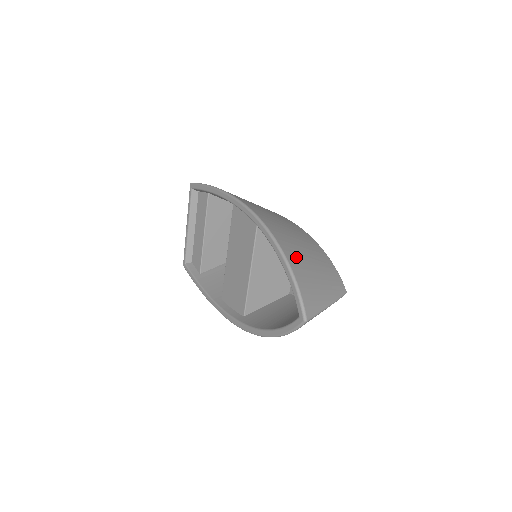
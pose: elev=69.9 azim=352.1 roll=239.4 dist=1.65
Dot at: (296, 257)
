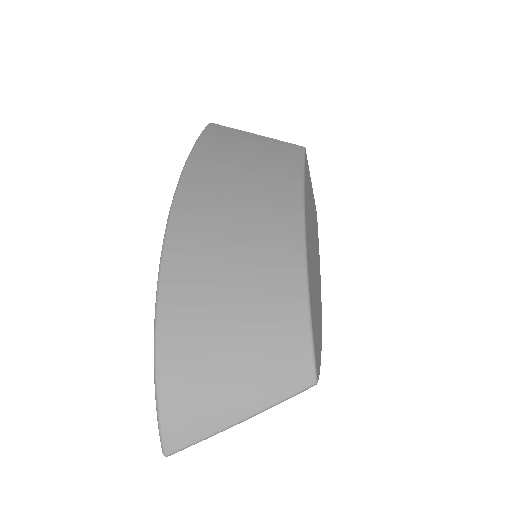
Dot at: (189, 331)
